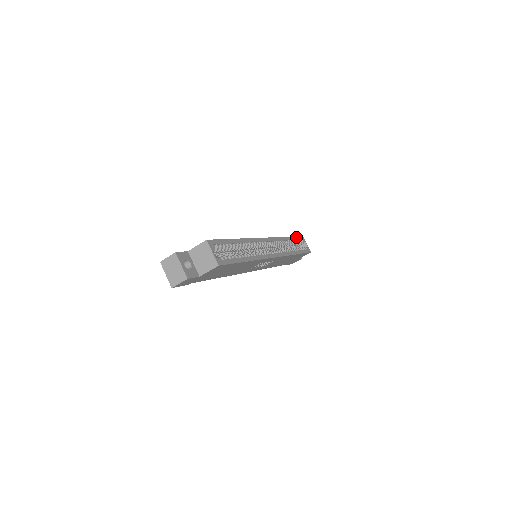
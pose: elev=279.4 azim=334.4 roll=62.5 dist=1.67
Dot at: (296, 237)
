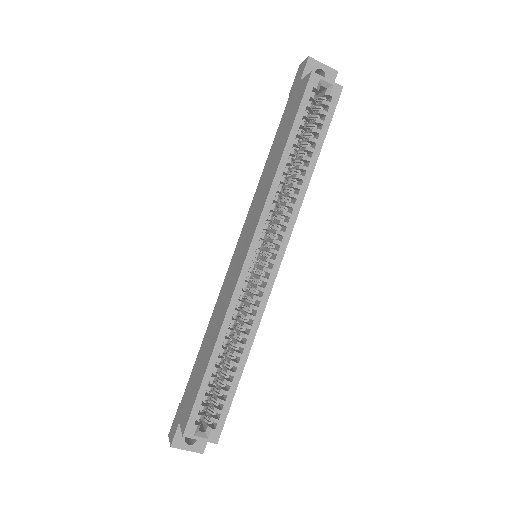
Dot at: (298, 113)
